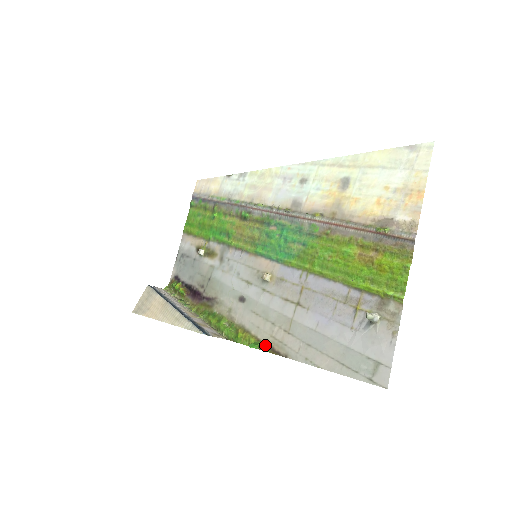
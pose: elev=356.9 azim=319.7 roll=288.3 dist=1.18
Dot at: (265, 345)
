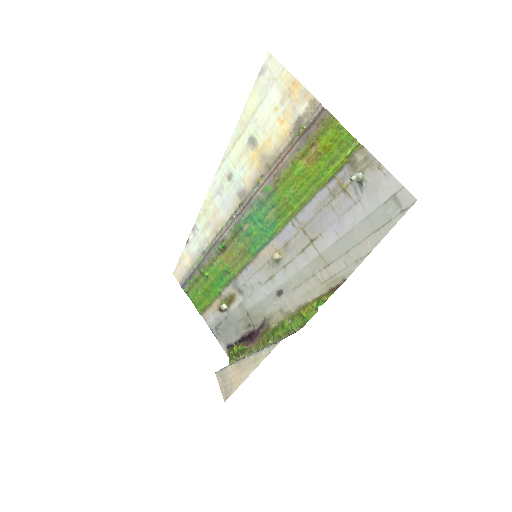
Dot at: (325, 295)
